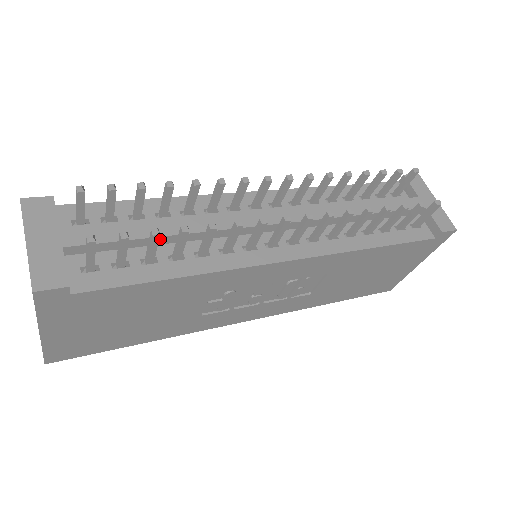
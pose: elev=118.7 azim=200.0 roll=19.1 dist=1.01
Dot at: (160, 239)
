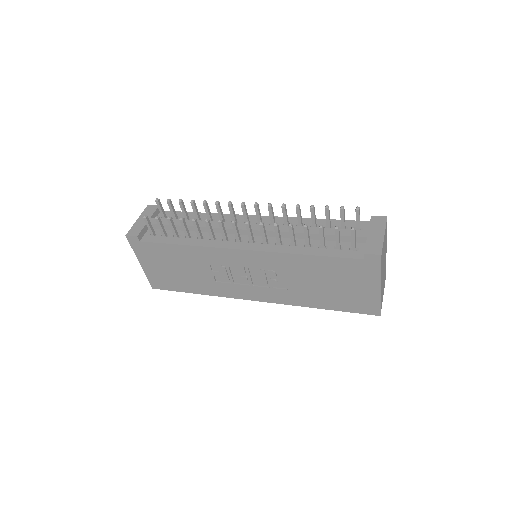
Dot at: occluded
